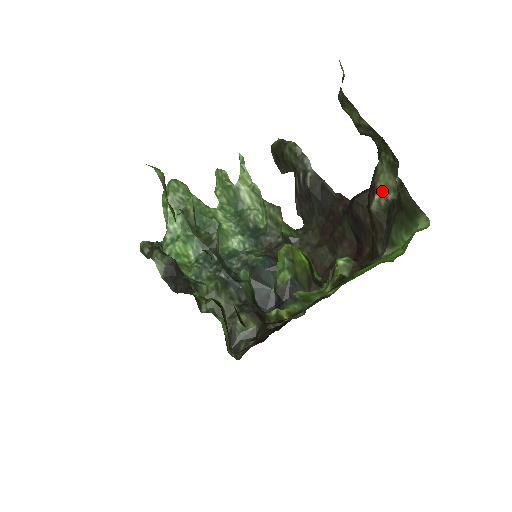
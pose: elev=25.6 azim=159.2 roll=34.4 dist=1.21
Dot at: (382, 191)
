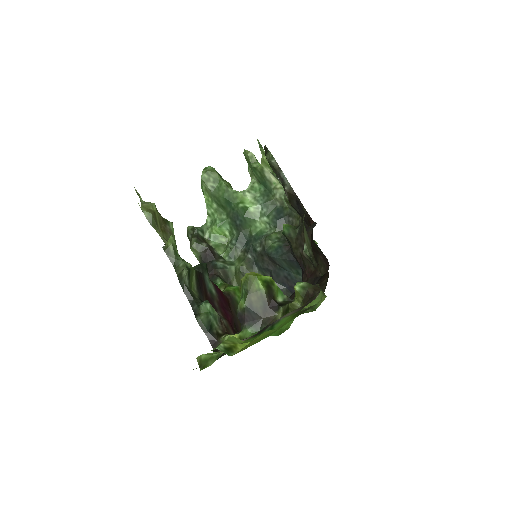
Dot at: (307, 244)
